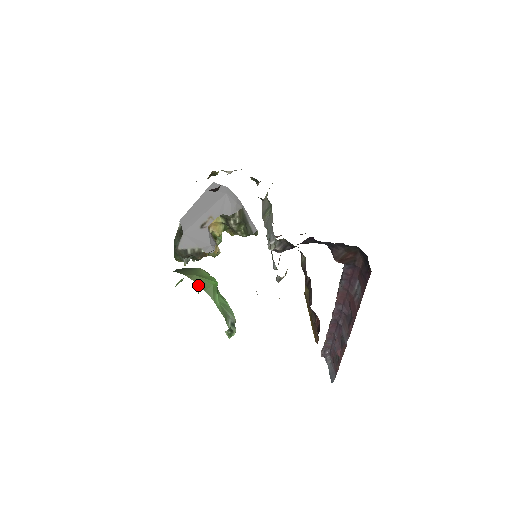
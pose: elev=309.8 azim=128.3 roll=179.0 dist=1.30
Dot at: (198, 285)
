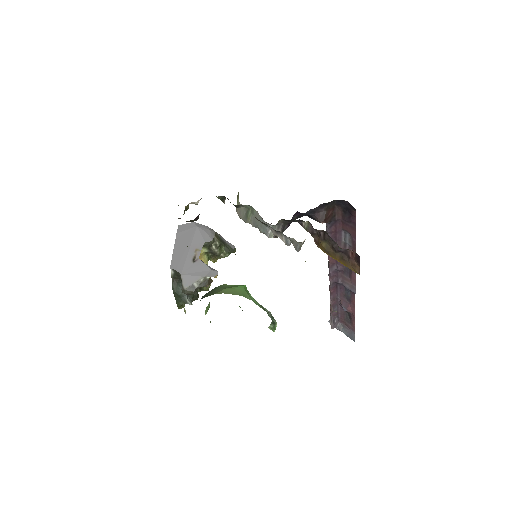
Dot at: (232, 294)
